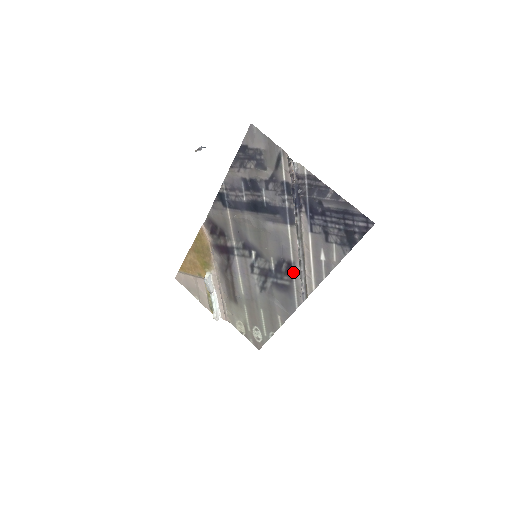
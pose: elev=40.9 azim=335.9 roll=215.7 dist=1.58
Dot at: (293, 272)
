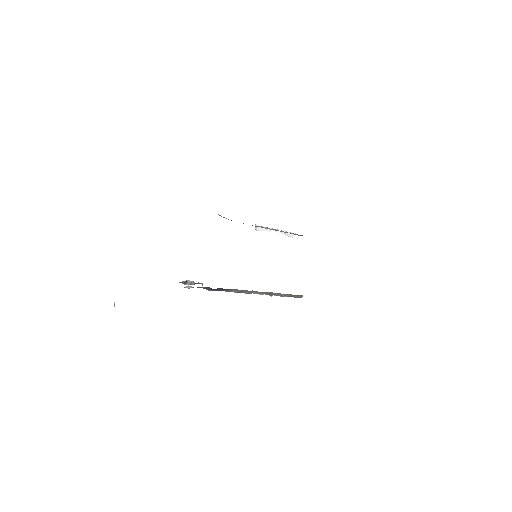
Dot at: occluded
